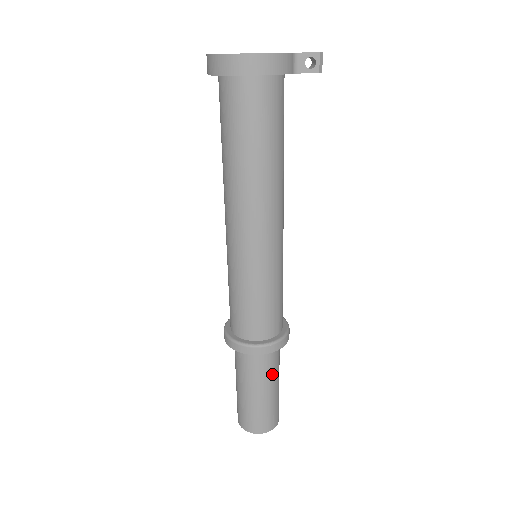
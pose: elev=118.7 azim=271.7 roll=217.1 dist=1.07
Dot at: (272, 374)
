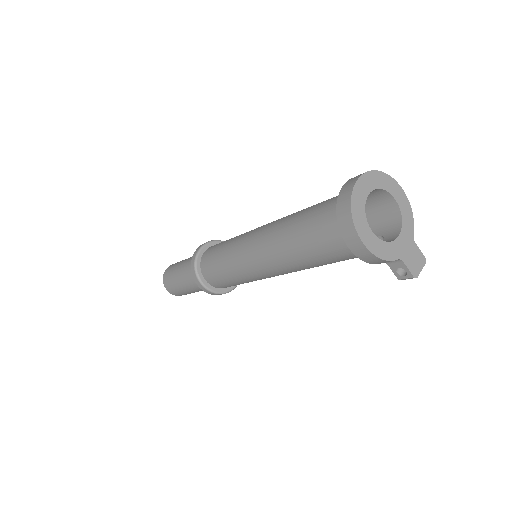
Dot at: (201, 290)
